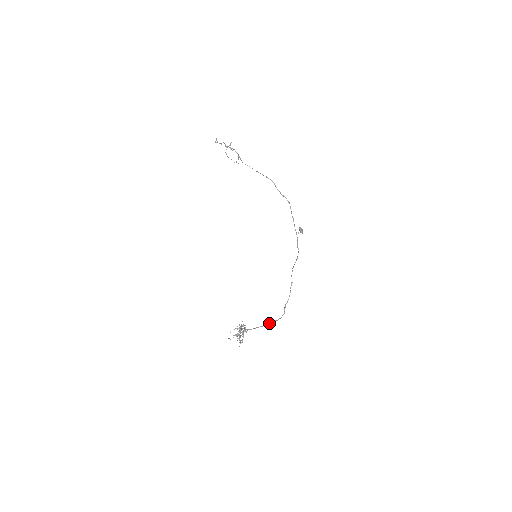
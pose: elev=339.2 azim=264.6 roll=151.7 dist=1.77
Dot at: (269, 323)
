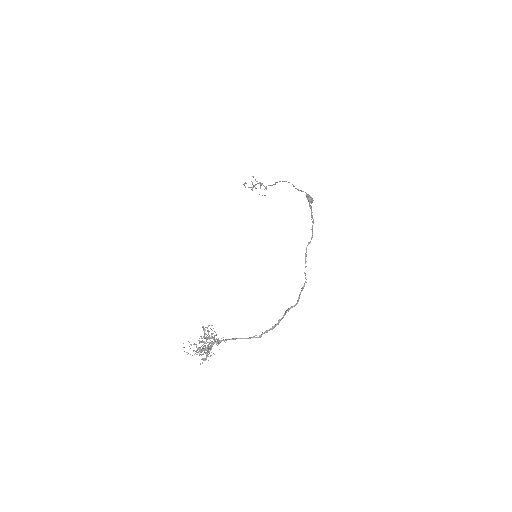
Dot at: occluded
